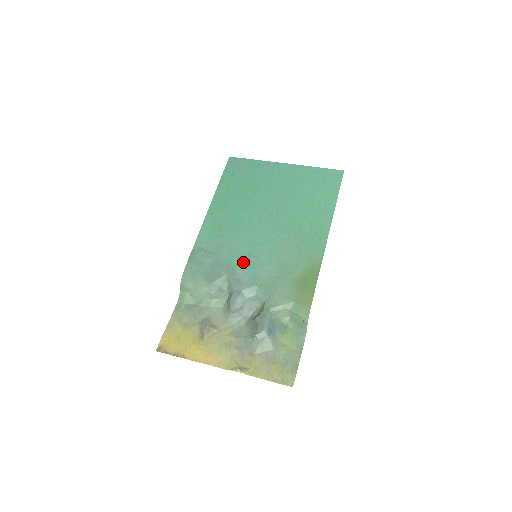
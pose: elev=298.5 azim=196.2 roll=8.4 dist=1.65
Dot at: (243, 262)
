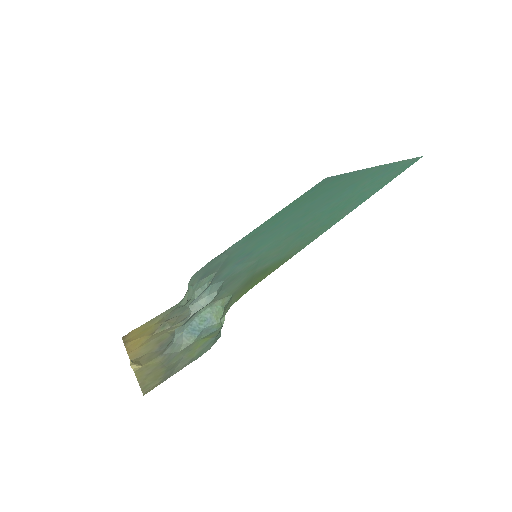
Dot at: (238, 260)
